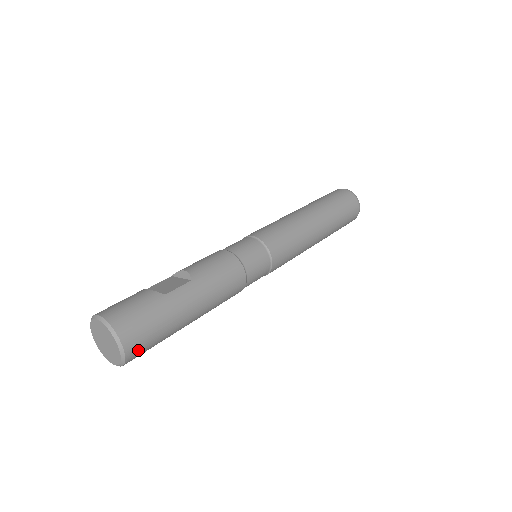
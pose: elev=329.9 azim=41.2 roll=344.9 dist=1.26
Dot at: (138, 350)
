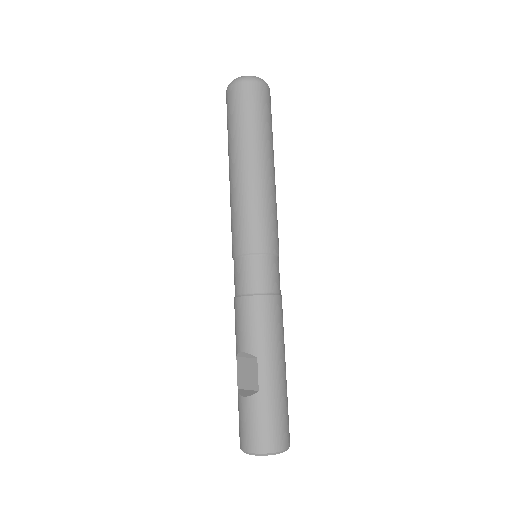
Dot at: (288, 434)
